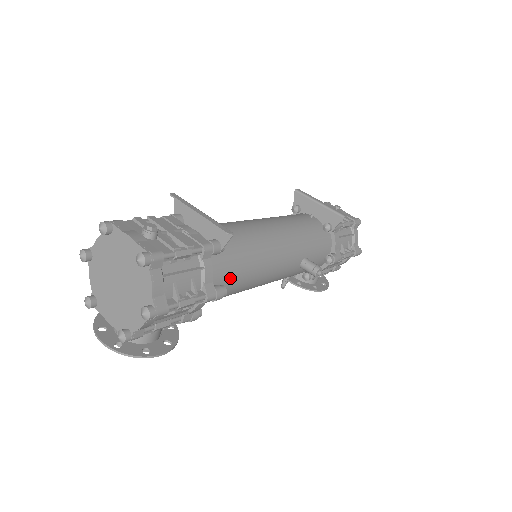
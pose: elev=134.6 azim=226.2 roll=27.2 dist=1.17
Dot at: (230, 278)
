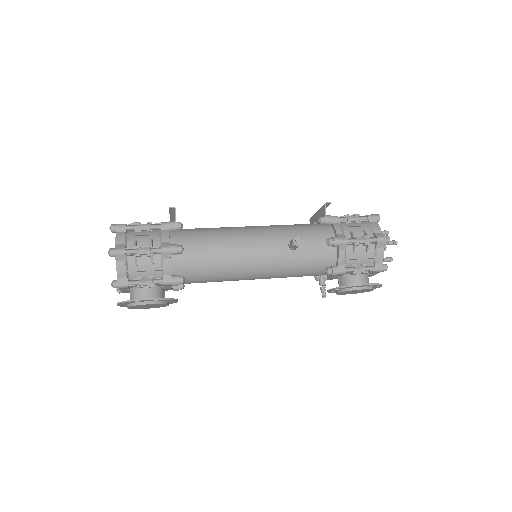
Dot at: (194, 246)
